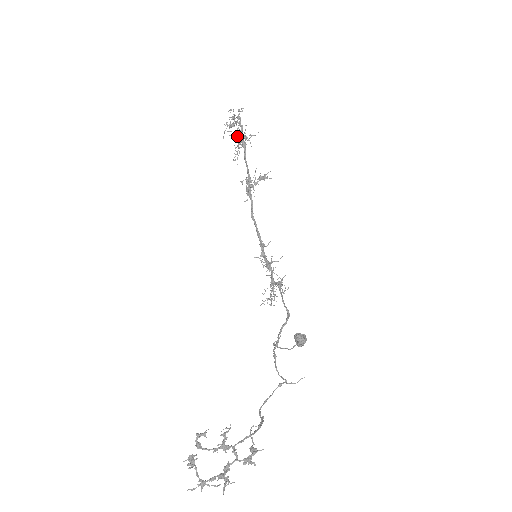
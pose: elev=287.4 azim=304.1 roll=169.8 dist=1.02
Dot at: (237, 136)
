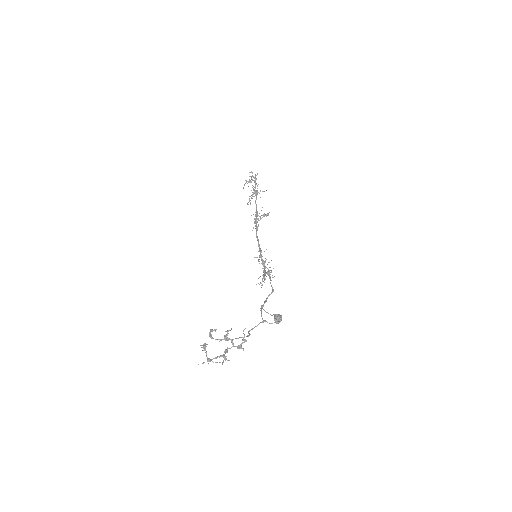
Dot at: occluded
